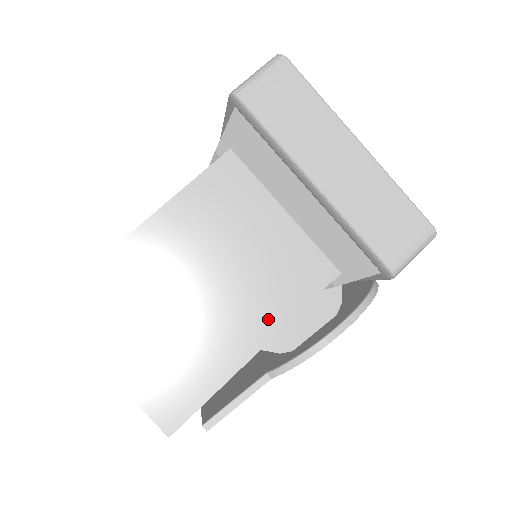
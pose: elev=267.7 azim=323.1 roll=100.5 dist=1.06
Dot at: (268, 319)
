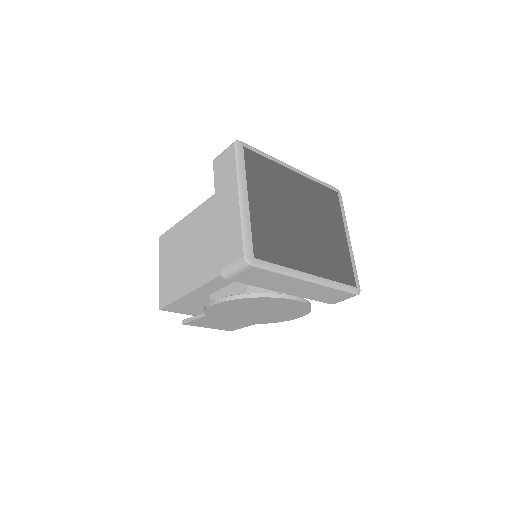
Dot at: (200, 278)
